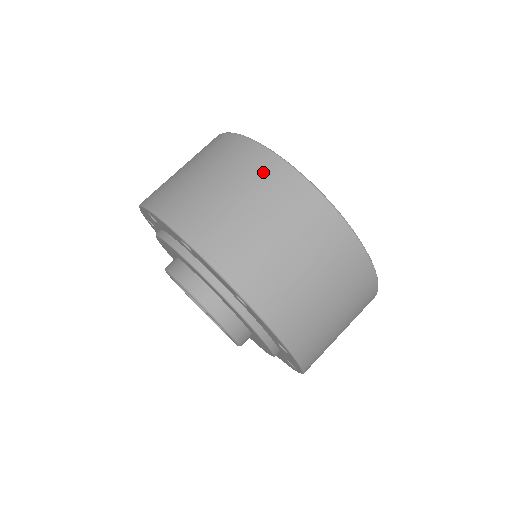
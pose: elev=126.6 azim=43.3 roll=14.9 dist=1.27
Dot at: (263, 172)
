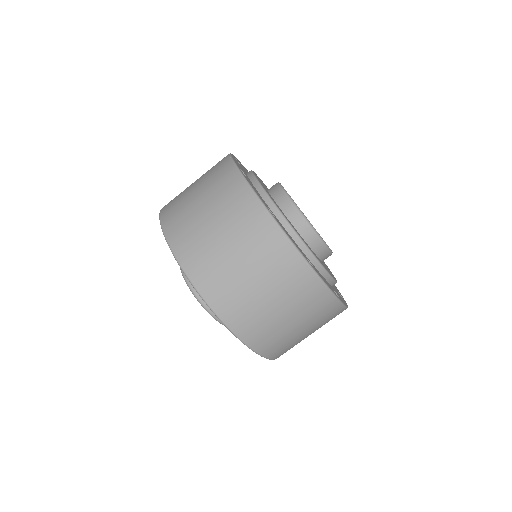
Dot at: (222, 180)
